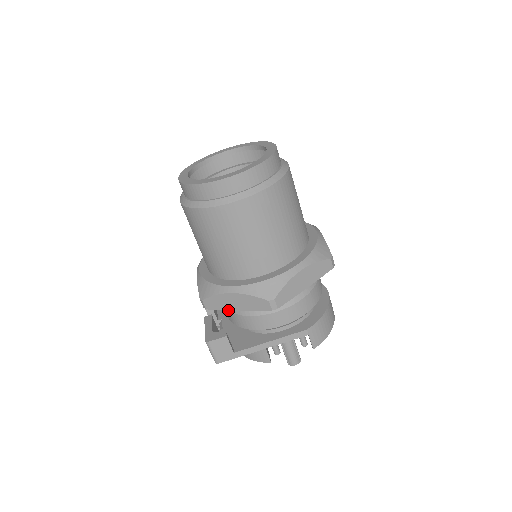
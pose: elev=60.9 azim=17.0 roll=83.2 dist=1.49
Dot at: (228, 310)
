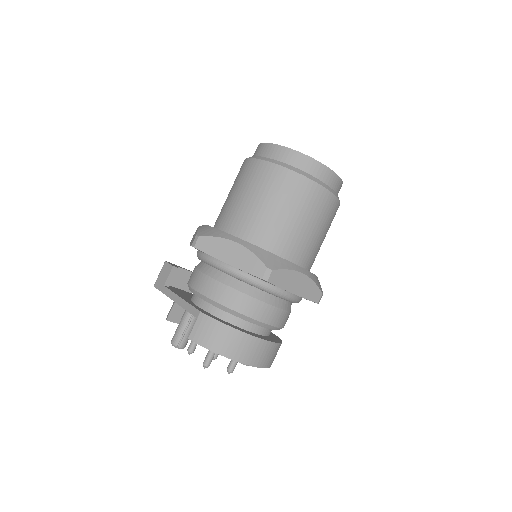
Dot at: occluded
